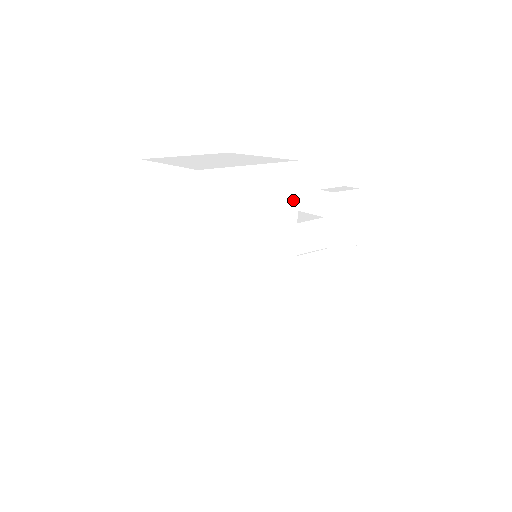
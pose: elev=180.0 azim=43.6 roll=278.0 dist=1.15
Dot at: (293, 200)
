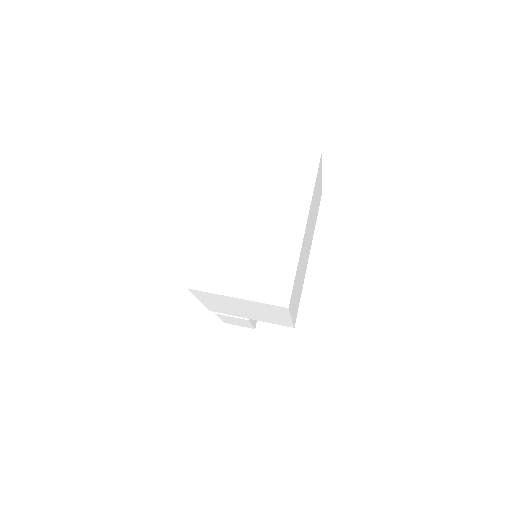
Dot at: (317, 213)
